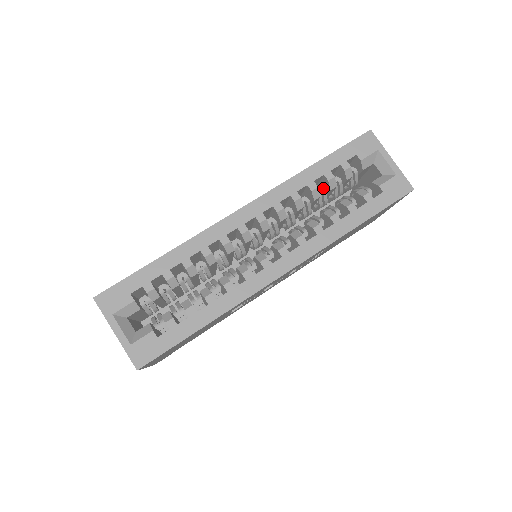
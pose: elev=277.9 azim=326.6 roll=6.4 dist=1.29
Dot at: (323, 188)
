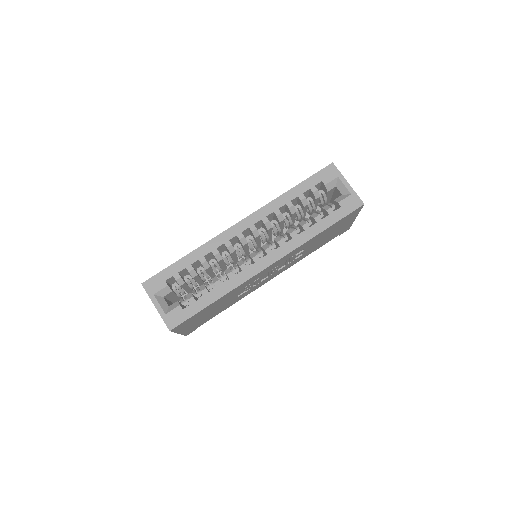
Dot at: (299, 205)
